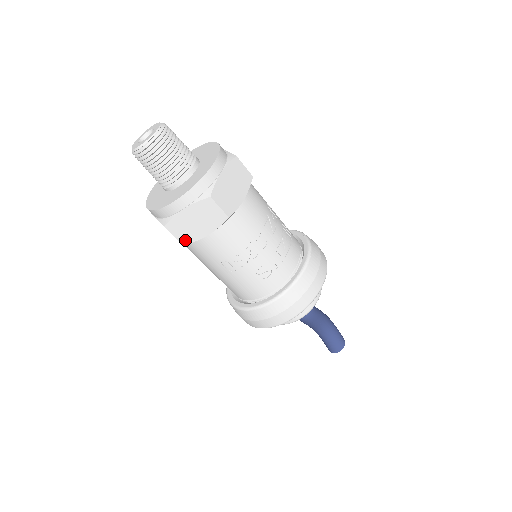
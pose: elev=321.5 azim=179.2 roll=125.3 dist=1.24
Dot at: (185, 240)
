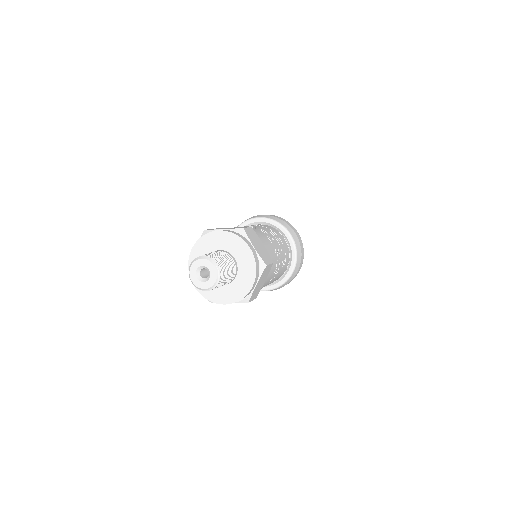
Dot at: (256, 296)
